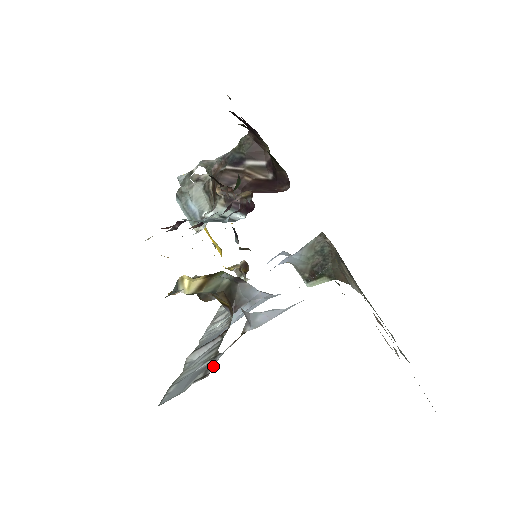
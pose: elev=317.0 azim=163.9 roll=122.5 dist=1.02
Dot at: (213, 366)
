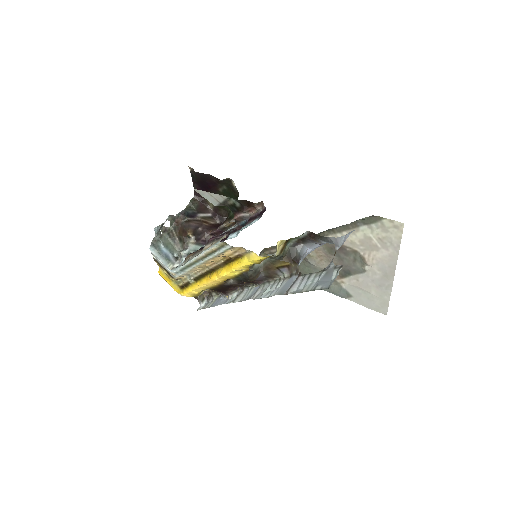
Dot at: (337, 265)
